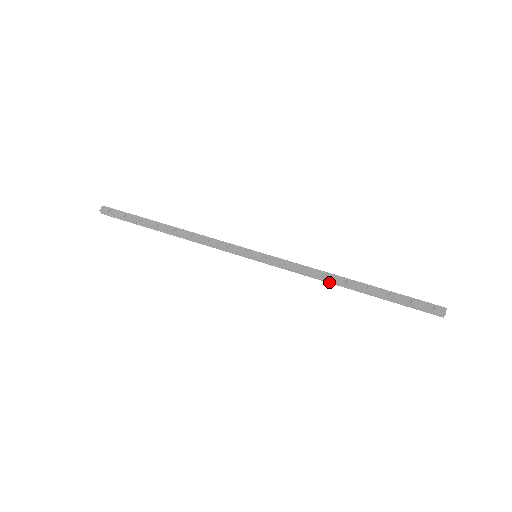
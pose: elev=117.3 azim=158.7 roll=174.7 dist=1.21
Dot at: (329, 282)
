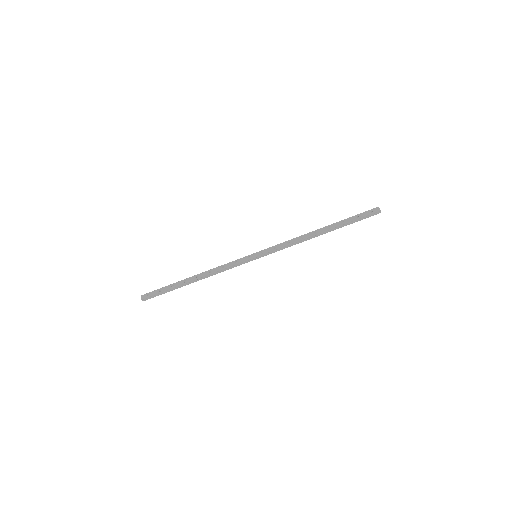
Dot at: occluded
